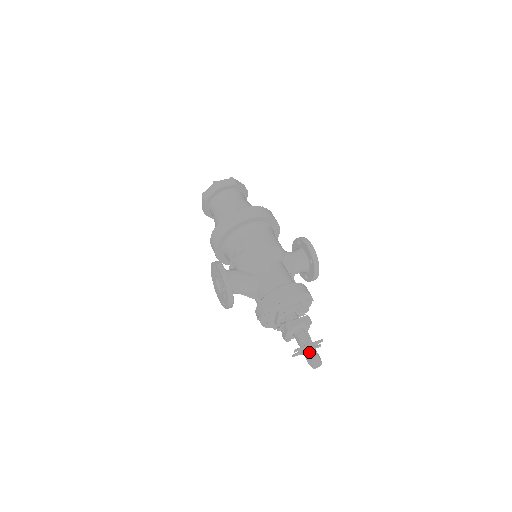
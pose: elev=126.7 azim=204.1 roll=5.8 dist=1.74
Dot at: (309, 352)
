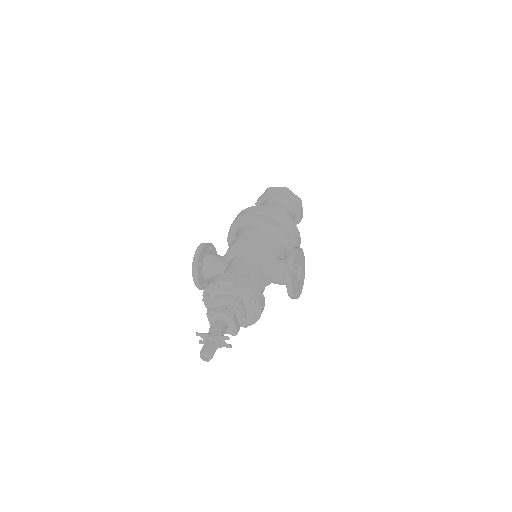
Dot at: (206, 340)
